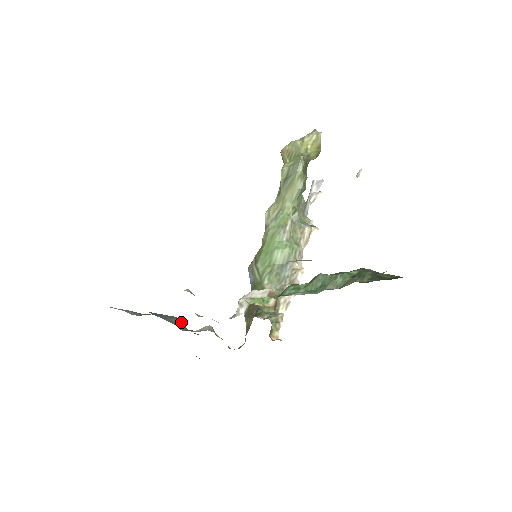
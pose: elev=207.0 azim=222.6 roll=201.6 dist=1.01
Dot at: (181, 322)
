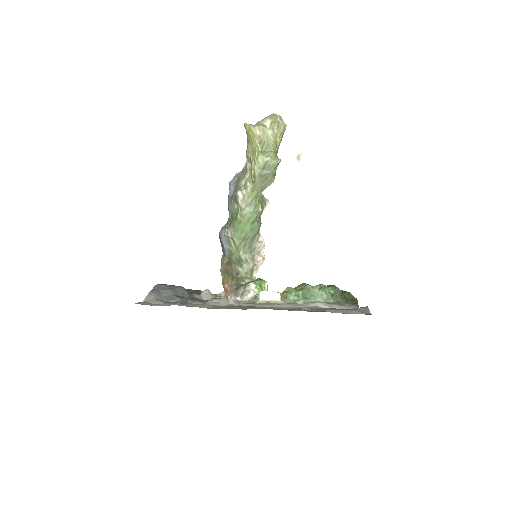
Dot at: (186, 290)
